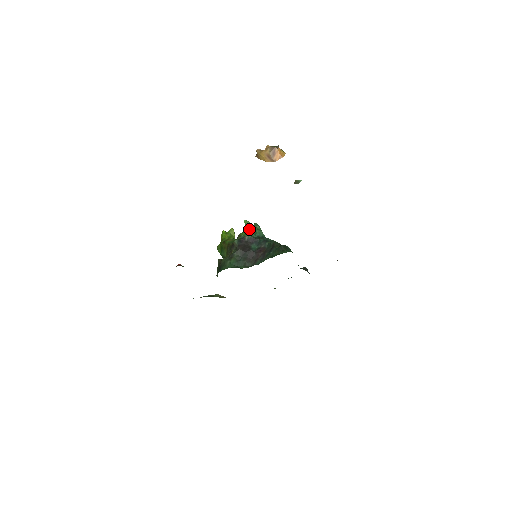
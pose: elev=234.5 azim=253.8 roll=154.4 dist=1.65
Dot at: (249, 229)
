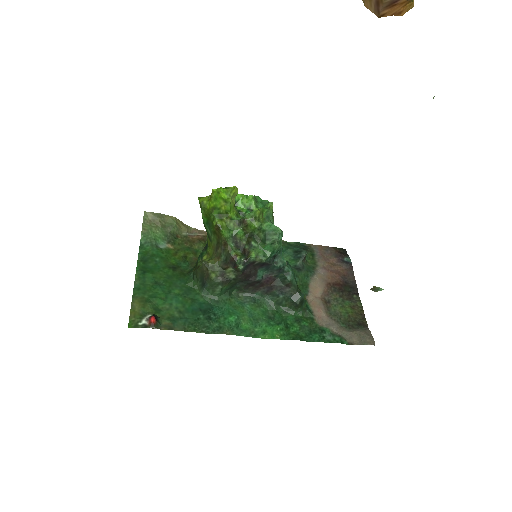
Dot at: (265, 231)
